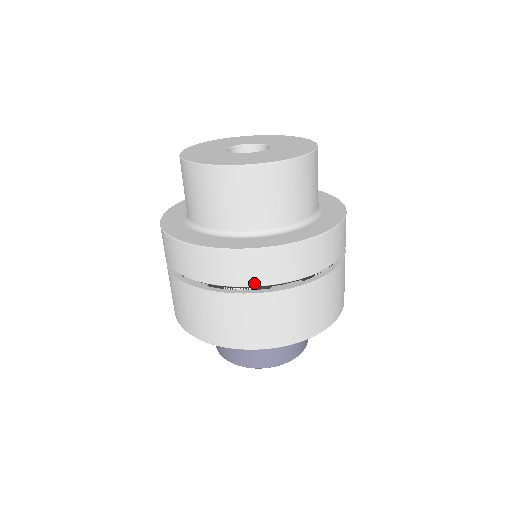
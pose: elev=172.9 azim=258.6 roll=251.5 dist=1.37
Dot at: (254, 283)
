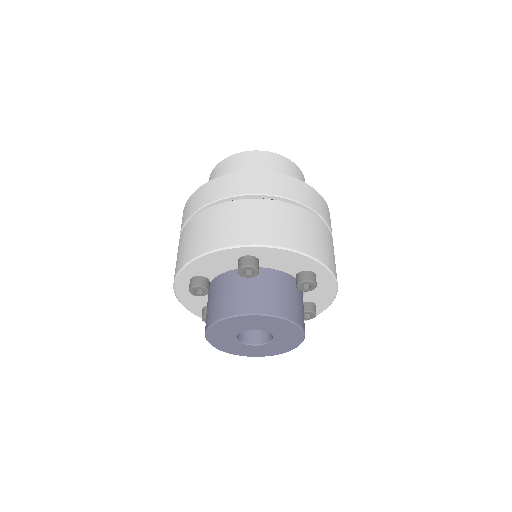
Dot at: (263, 192)
